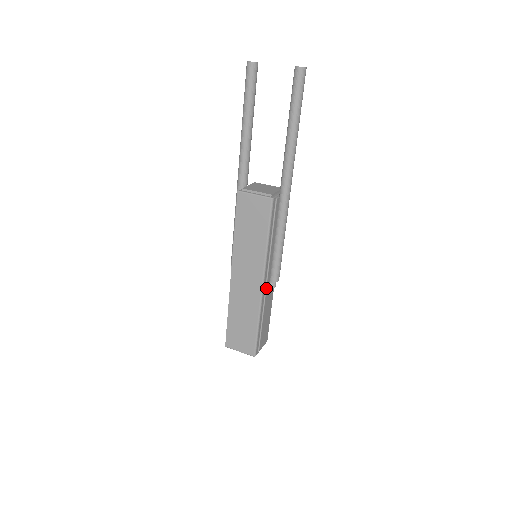
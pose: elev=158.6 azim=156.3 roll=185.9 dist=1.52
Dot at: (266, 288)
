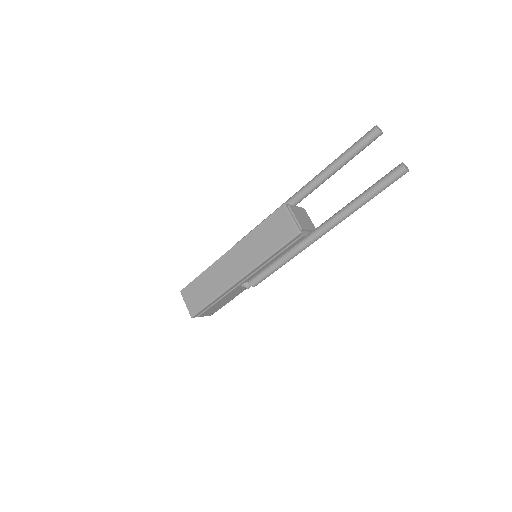
Dot at: (241, 283)
